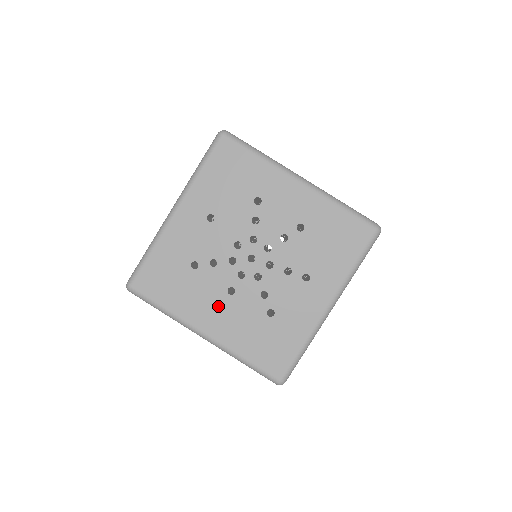
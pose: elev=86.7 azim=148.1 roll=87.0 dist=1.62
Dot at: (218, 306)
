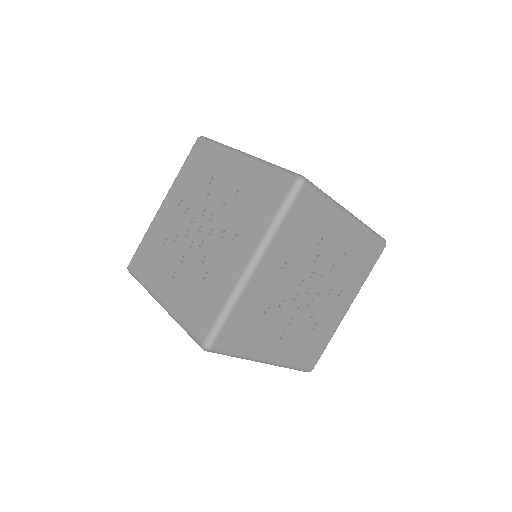
Dot at: occluded
